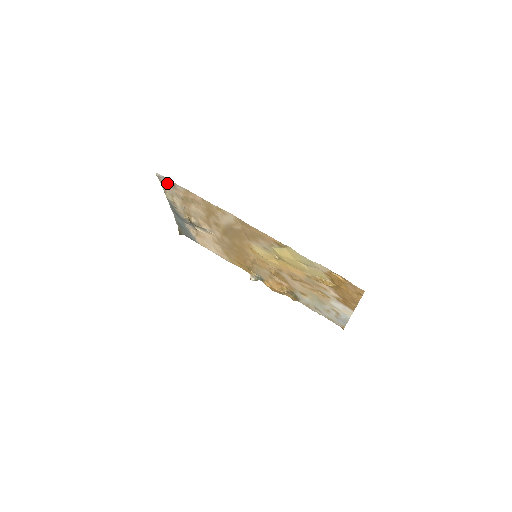
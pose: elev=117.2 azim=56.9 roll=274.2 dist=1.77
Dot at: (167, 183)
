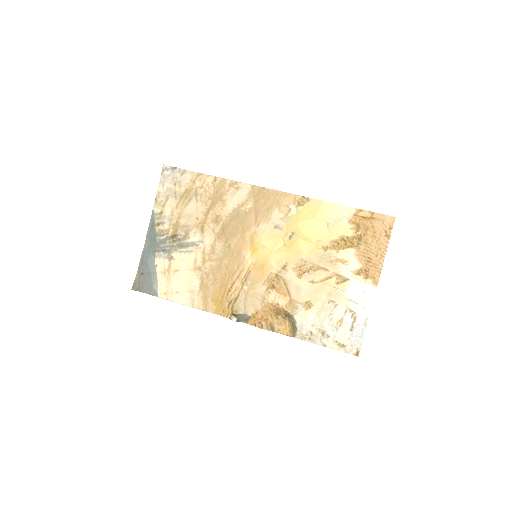
Dot at: (171, 178)
